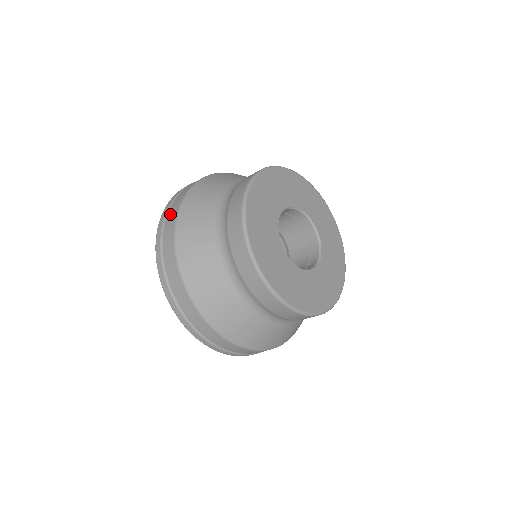
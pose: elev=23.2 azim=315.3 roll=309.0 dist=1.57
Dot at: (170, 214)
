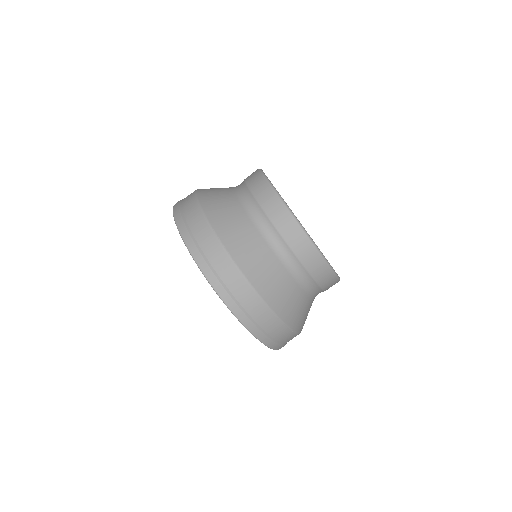
Dot at: (189, 213)
